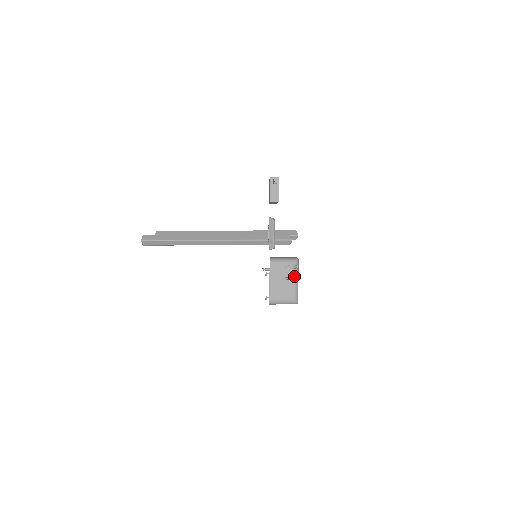
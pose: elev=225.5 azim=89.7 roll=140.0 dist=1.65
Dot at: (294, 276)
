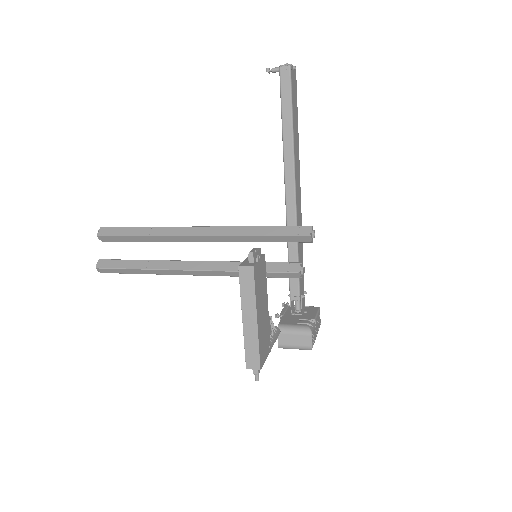
Dot at: occluded
